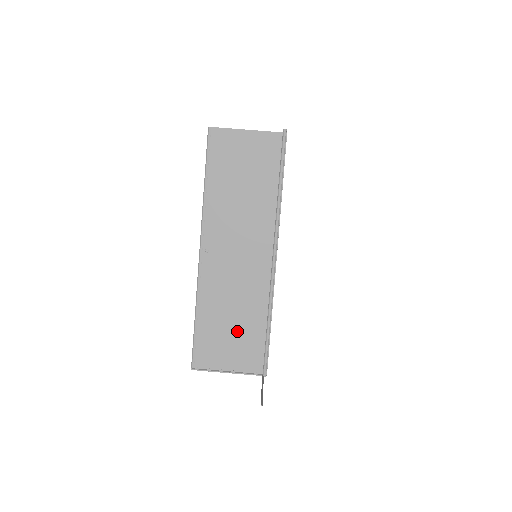
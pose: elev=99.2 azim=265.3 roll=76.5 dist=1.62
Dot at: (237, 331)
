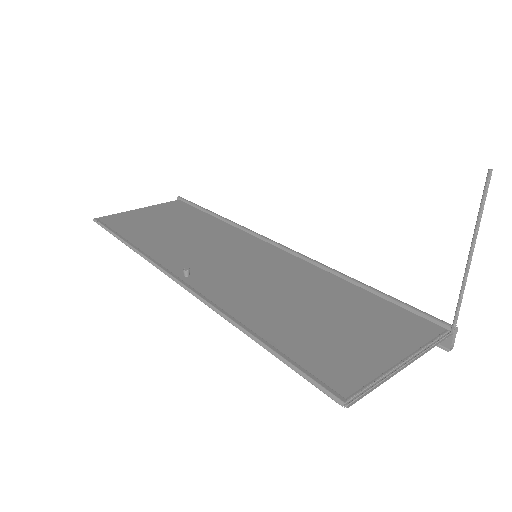
Dot at: (336, 313)
